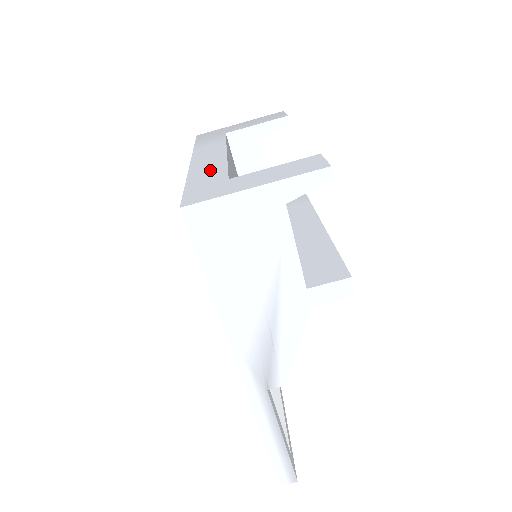
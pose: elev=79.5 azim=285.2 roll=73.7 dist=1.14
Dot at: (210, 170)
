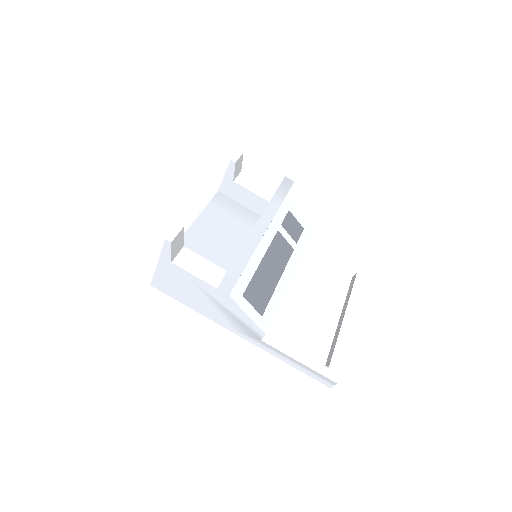
Dot at: occluded
